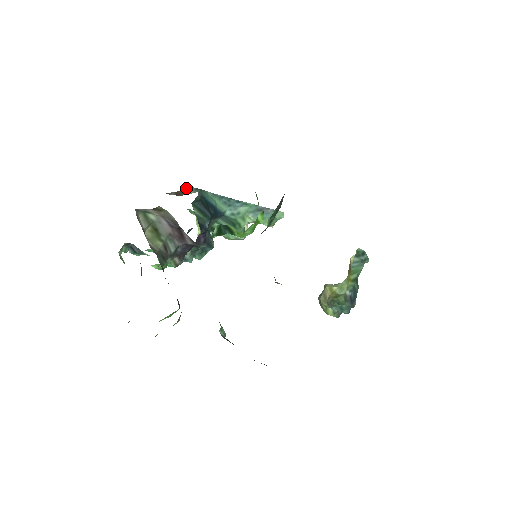
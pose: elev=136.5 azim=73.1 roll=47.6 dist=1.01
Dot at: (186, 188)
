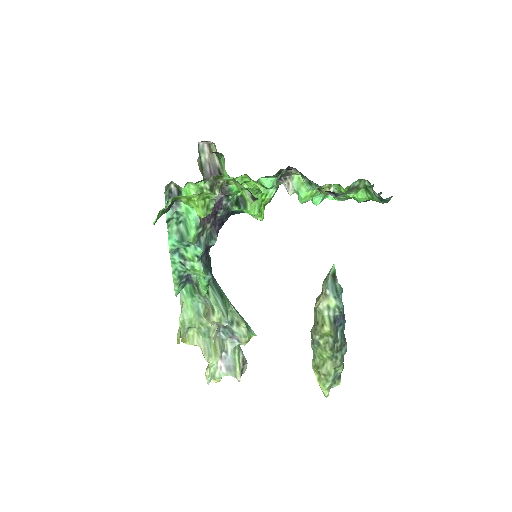
Dot at: occluded
